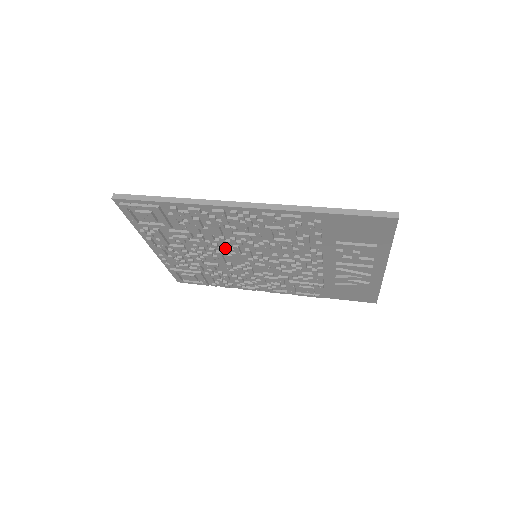
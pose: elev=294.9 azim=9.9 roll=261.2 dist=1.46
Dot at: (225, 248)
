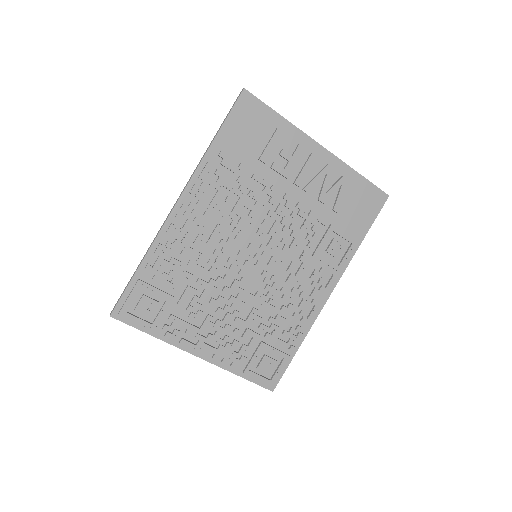
Dot at: (226, 272)
